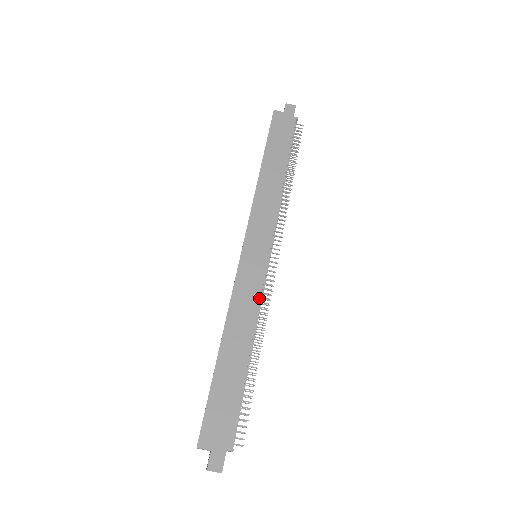
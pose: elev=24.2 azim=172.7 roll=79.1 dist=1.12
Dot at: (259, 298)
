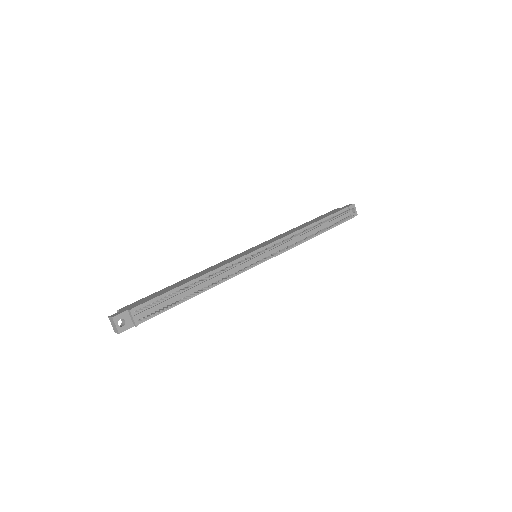
Dot at: (230, 262)
